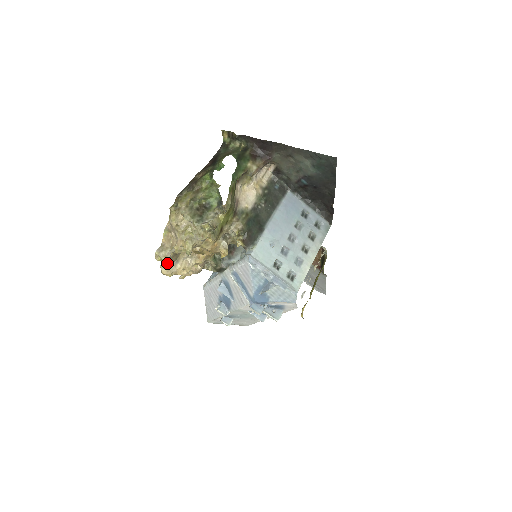
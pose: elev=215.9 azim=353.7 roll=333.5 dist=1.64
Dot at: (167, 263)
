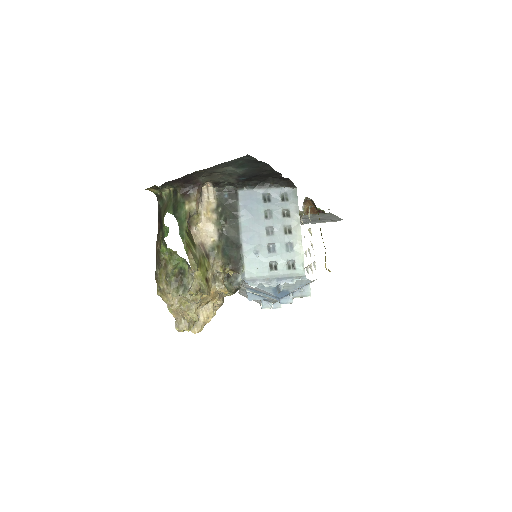
Dot at: (190, 328)
